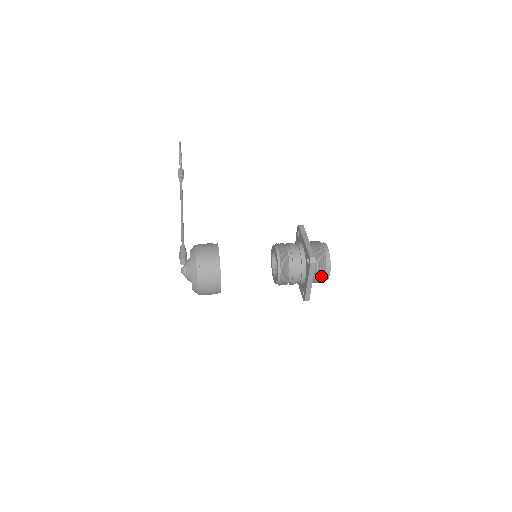
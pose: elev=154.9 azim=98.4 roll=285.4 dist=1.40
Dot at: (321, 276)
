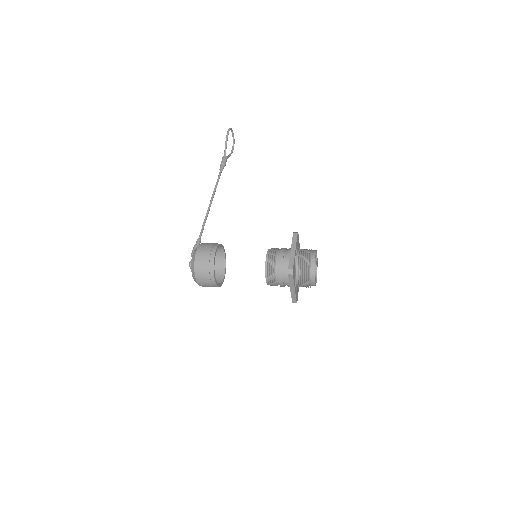
Dot at: (306, 283)
